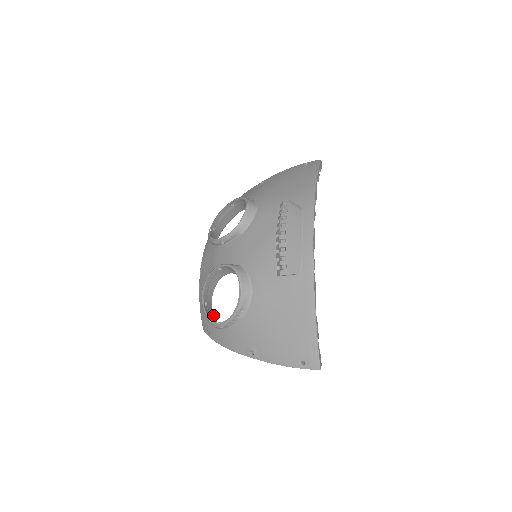
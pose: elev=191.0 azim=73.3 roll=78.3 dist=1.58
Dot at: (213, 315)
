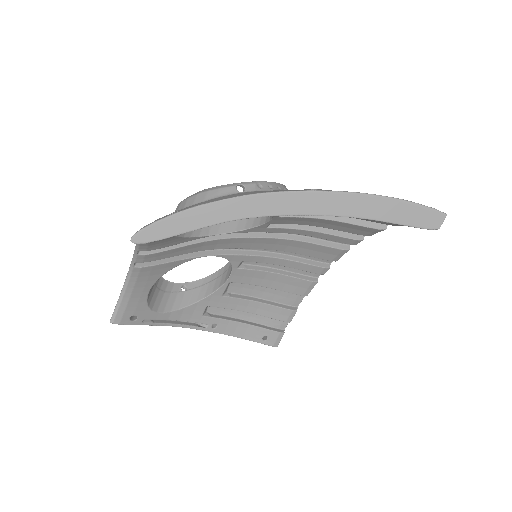
Dot at: occluded
